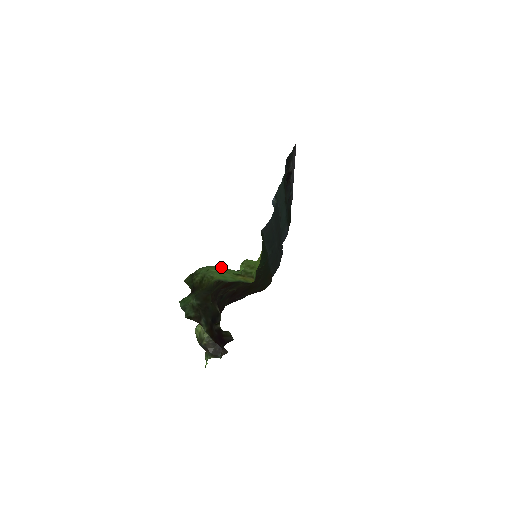
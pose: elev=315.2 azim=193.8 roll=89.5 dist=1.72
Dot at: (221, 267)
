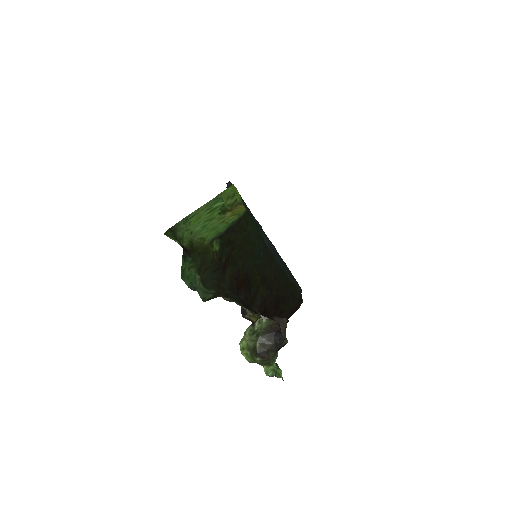
Dot at: (198, 208)
